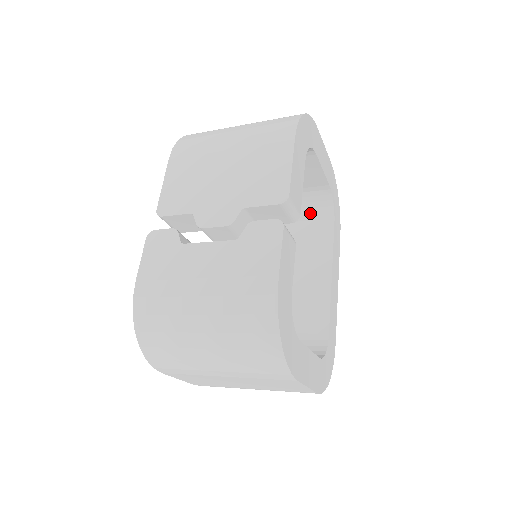
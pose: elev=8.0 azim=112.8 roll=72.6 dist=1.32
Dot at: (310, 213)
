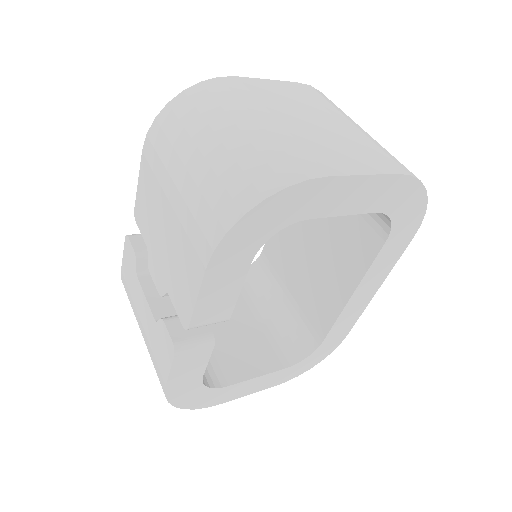
Dot at: occluded
